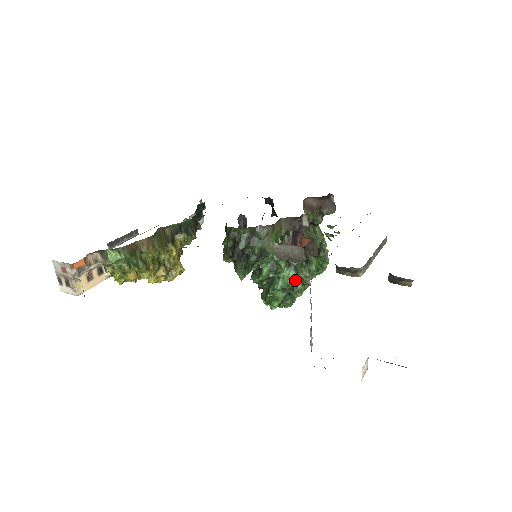
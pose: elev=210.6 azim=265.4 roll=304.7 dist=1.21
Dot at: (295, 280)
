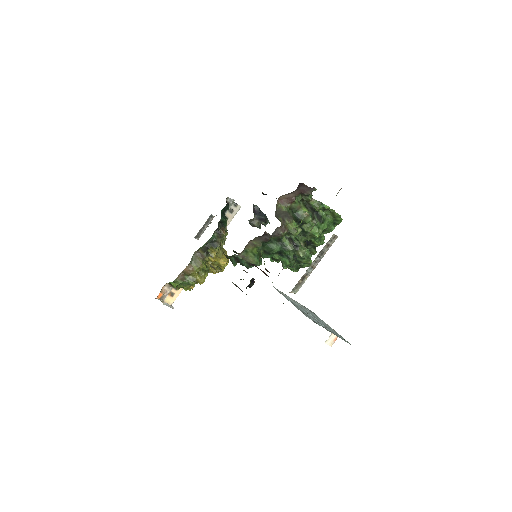
Dot at: (295, 259)
